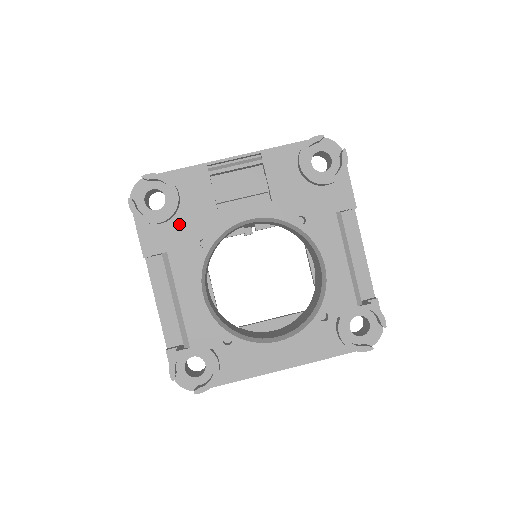
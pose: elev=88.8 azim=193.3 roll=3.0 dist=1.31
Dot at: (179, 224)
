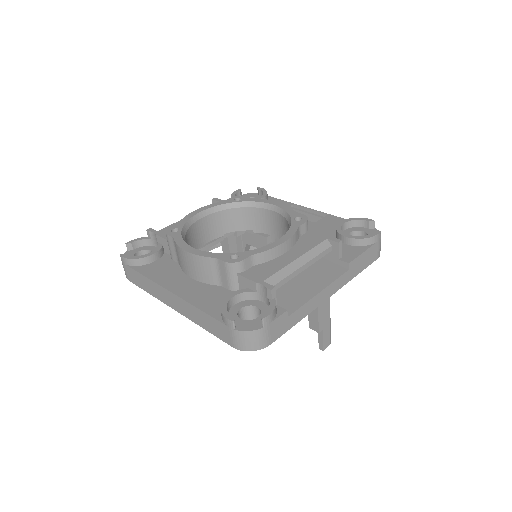
Dot at: occluded
